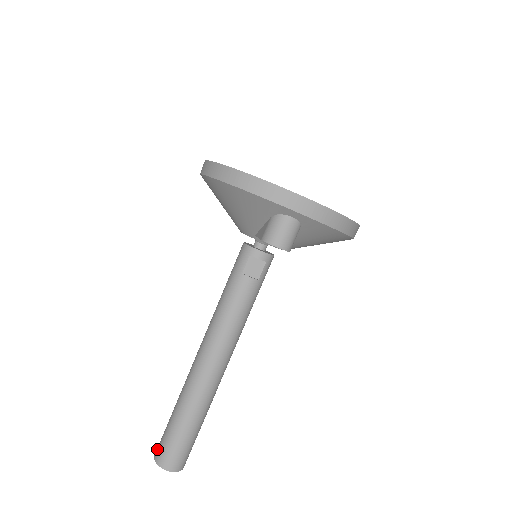
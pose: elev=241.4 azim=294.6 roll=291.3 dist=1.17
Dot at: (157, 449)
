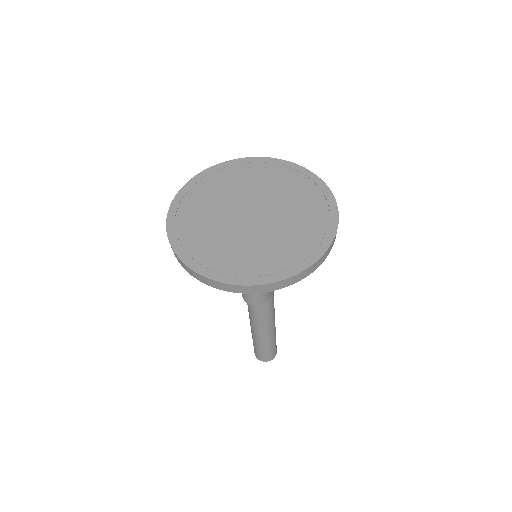
Dot at: occluded
